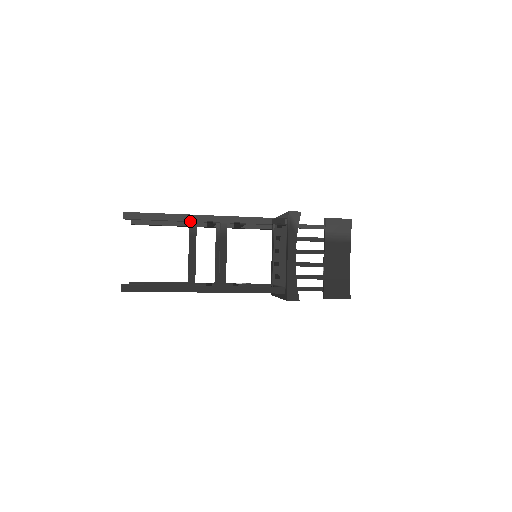
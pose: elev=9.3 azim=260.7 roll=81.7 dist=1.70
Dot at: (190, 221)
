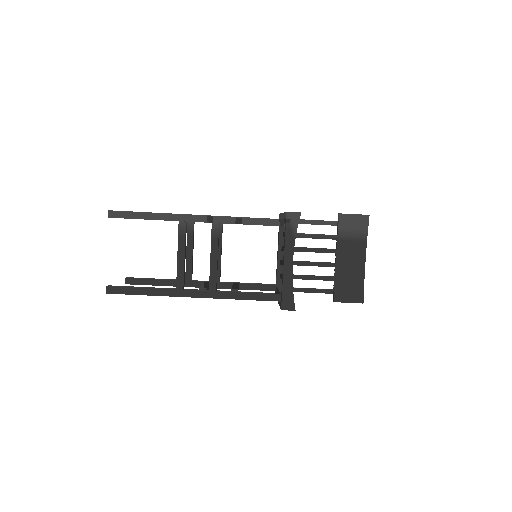
Dot at: (179, 221)
